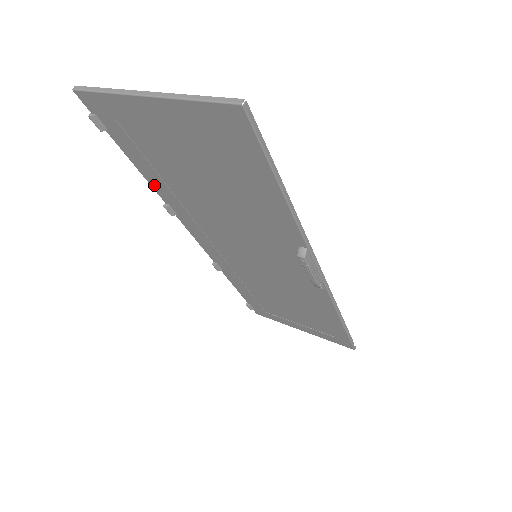
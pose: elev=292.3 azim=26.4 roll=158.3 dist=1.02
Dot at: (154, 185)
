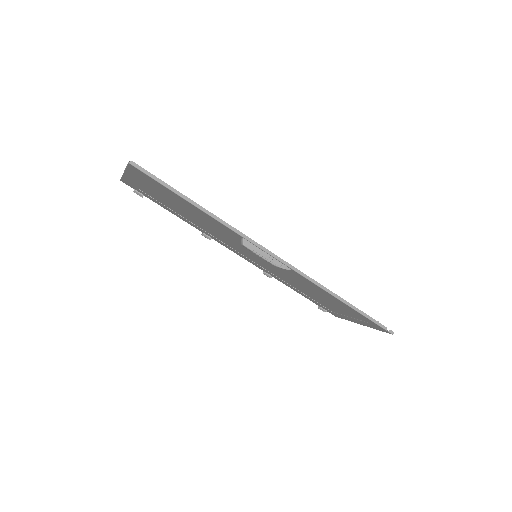
Dot at: occluded
